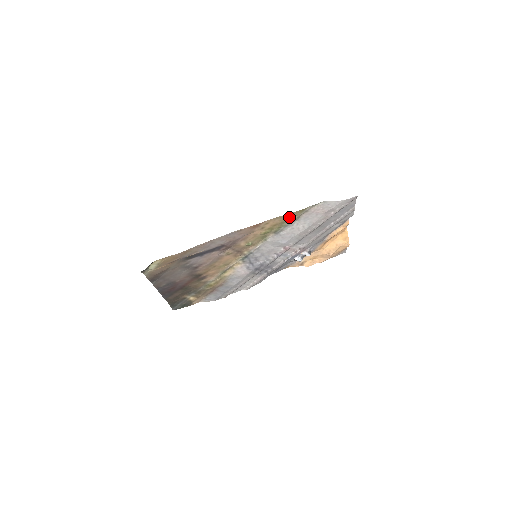
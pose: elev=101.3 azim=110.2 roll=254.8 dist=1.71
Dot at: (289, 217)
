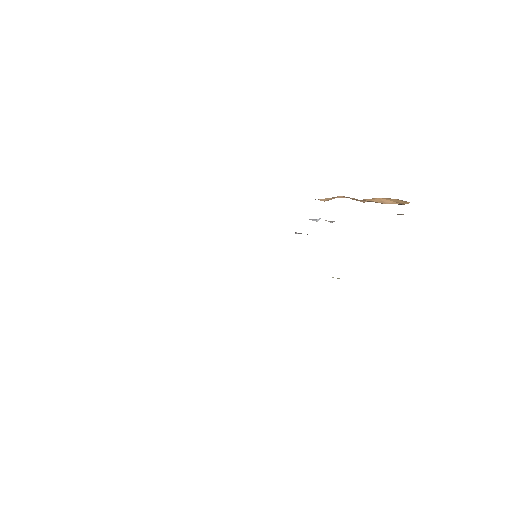
Dot at: occluded
